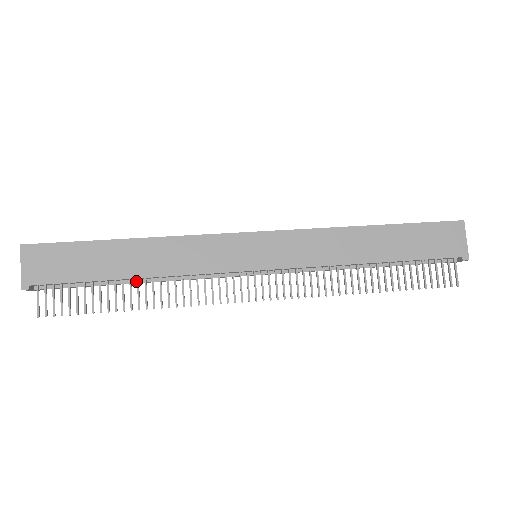
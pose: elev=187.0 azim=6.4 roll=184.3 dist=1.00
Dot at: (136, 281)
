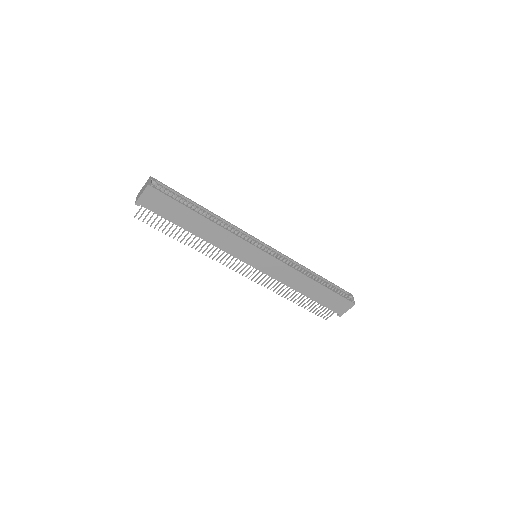
Dot at: occluded
